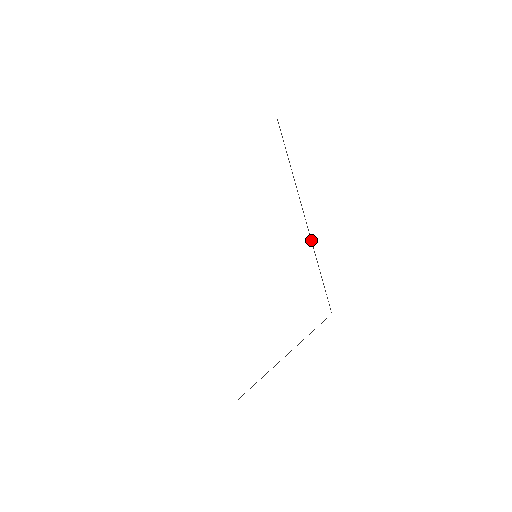
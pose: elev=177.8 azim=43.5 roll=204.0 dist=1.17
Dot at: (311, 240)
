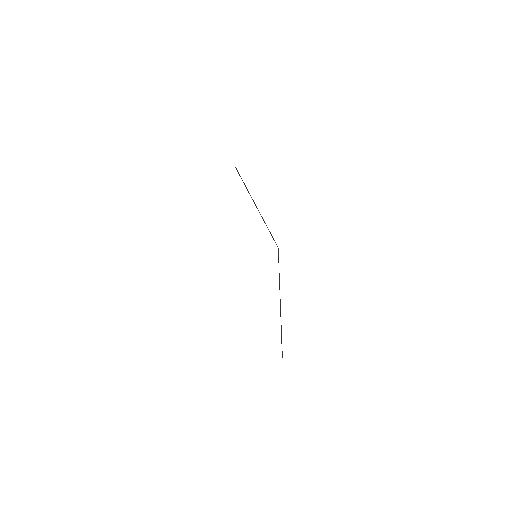
Dot at: (280, 305)
